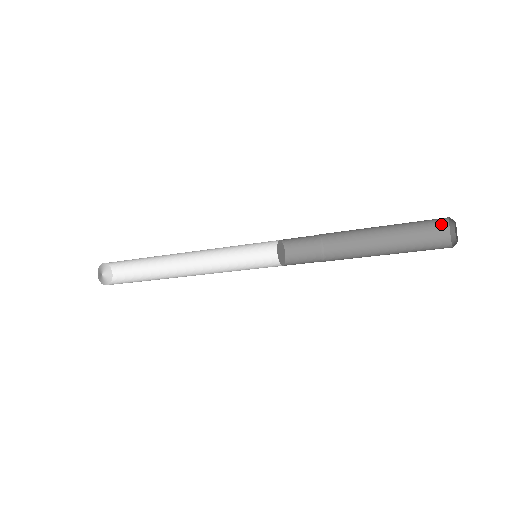
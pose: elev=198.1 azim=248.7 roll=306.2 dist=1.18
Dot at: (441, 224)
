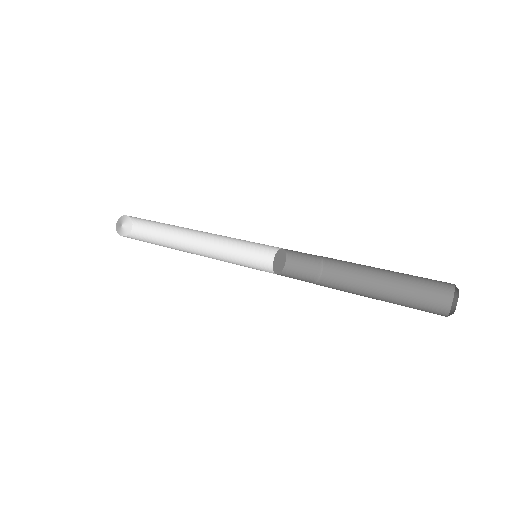
Dot at: (445, 292)
